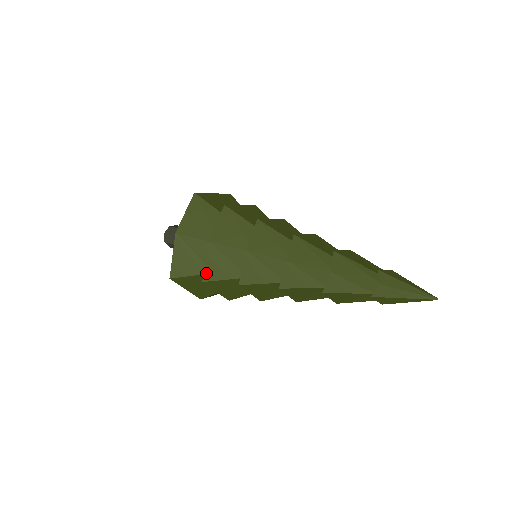
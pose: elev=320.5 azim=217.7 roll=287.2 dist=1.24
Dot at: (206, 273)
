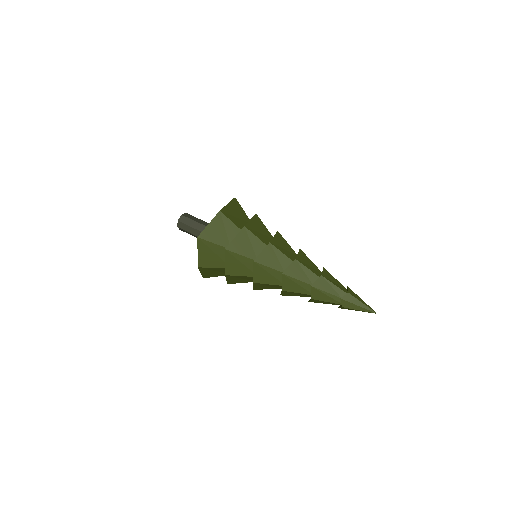
Dot at: (229, 282)
